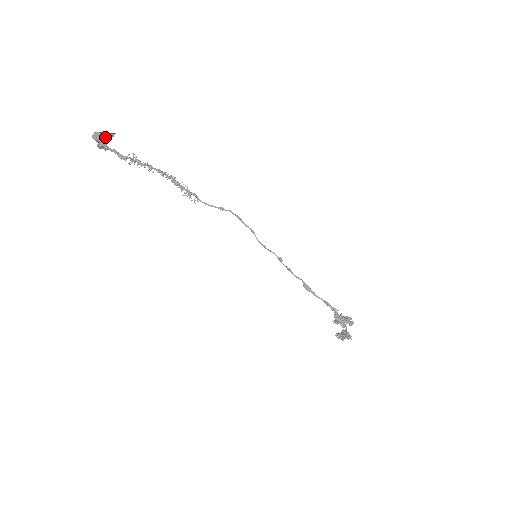
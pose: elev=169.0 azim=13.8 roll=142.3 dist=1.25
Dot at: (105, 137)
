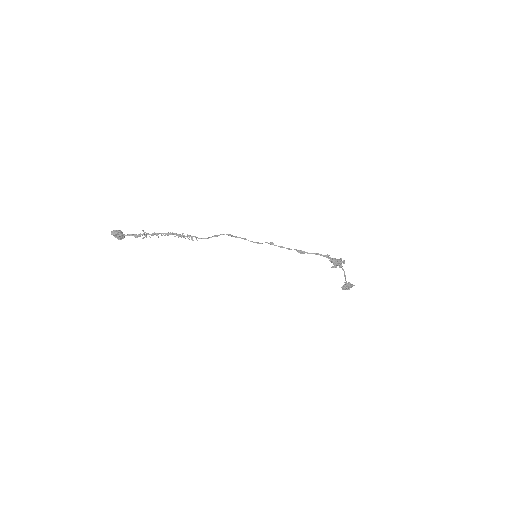
Dot at: (119, 230)
